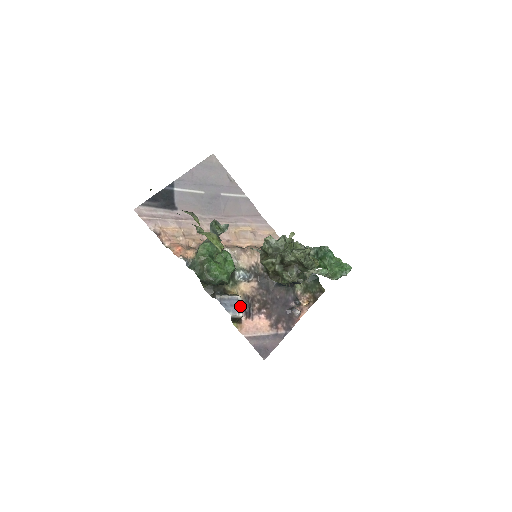
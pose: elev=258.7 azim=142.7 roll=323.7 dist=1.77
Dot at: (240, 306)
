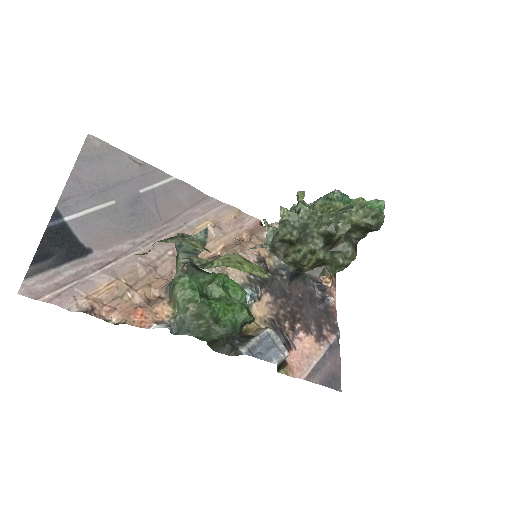
Dot at: (277, 342)
